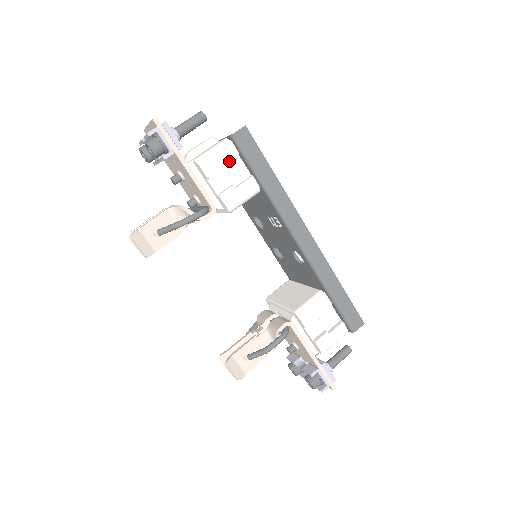
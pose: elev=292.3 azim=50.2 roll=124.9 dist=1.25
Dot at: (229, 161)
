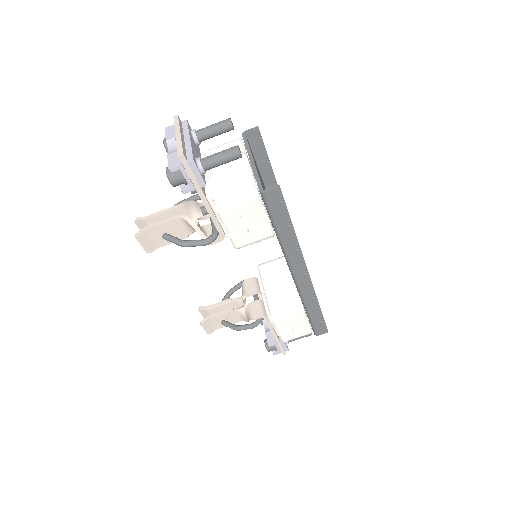
Dot at: (251, 209)
